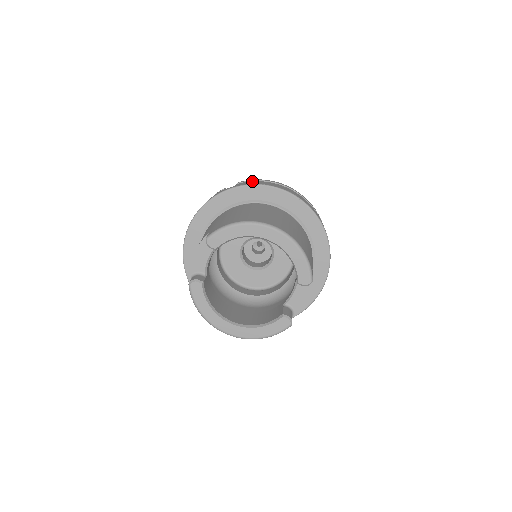
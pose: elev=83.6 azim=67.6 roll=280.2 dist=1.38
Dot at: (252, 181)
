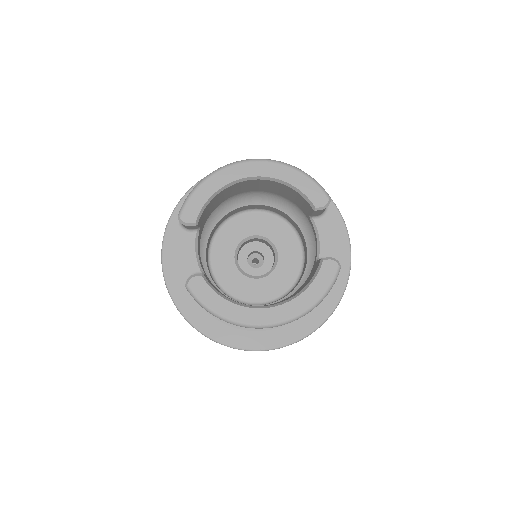
Dot at: occluded
